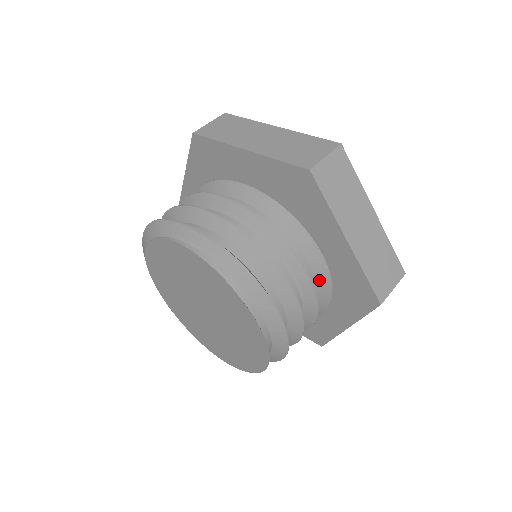
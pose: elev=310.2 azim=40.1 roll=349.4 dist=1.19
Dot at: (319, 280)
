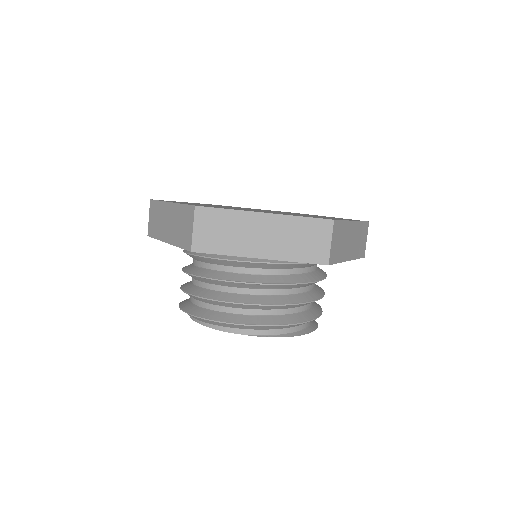
Dot at: (286, 267)
